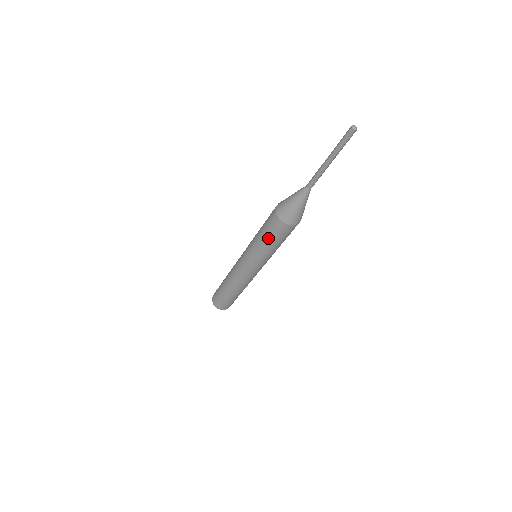
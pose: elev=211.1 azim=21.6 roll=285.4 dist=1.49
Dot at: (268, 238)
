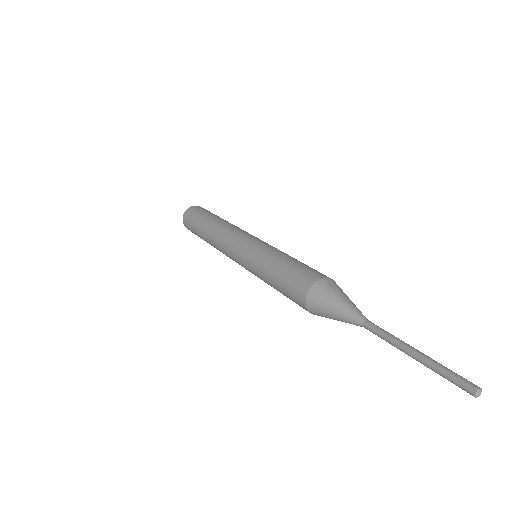
Dot at: (278, 284)
